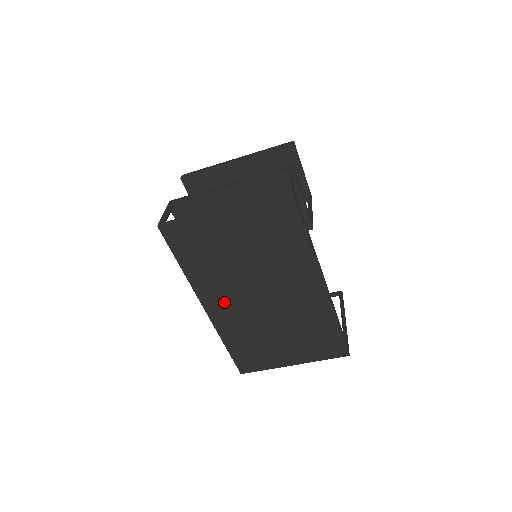
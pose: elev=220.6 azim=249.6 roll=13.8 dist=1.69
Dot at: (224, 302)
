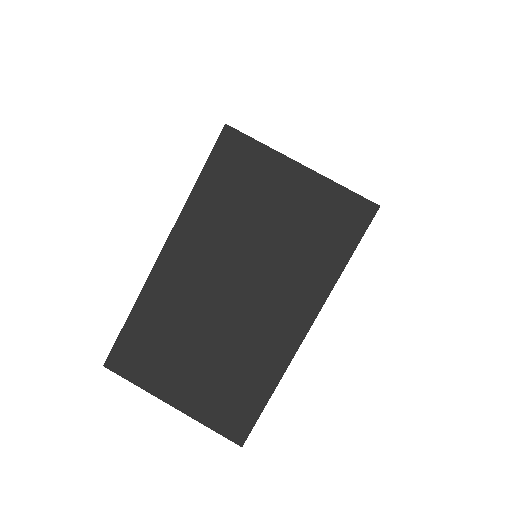
Dot at: (191, 261)
